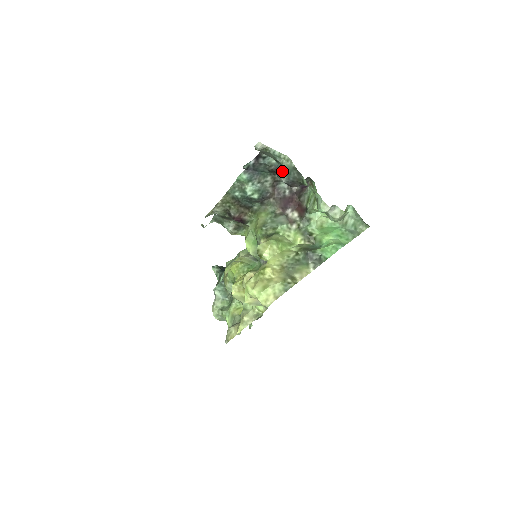
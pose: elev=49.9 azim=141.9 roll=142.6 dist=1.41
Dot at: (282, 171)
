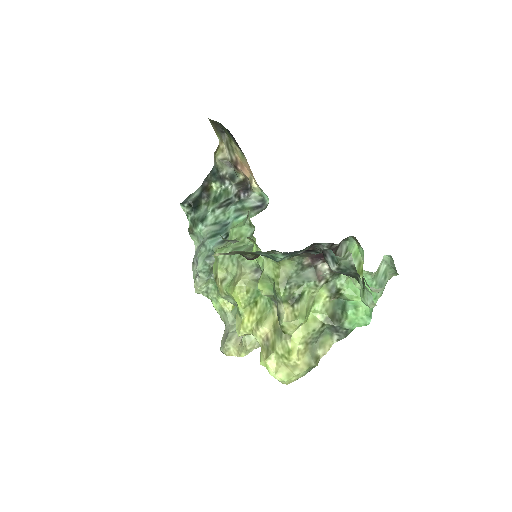
Dot at: (336, 266)
